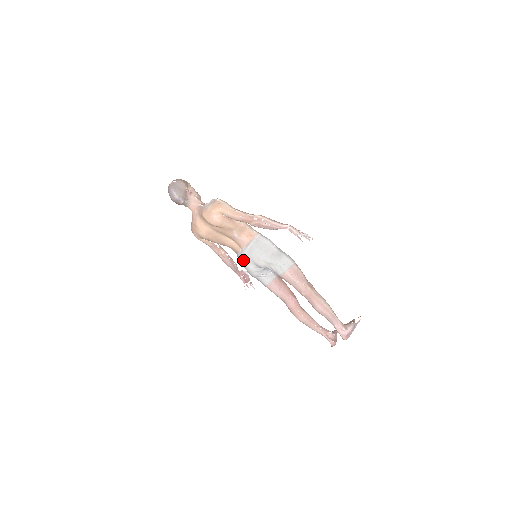
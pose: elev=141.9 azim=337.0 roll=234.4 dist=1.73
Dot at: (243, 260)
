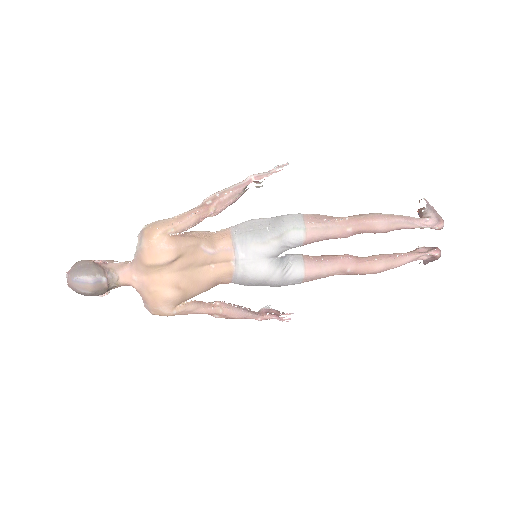
Dot at: (249, 271)
